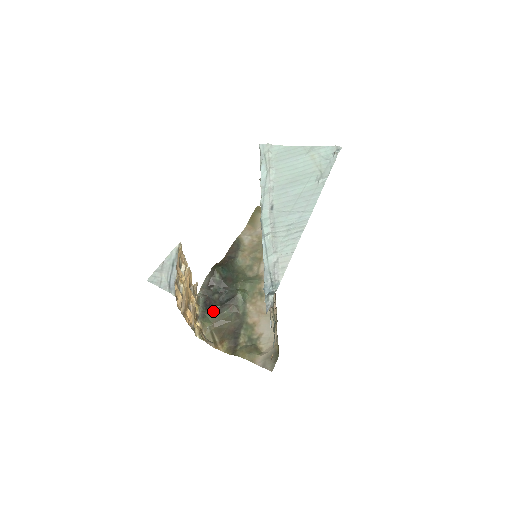
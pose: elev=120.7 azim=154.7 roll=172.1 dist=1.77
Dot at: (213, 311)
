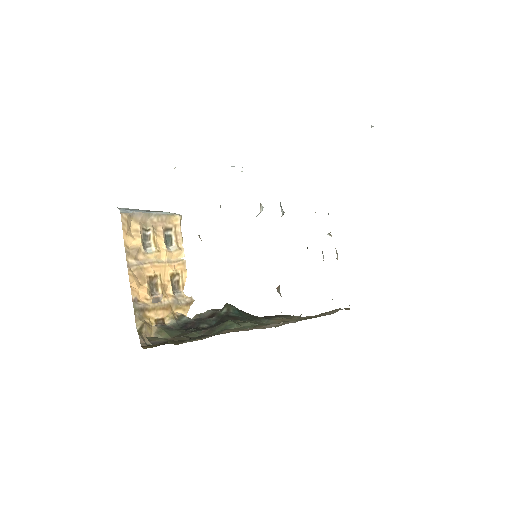
Dot at: (185, 331)
